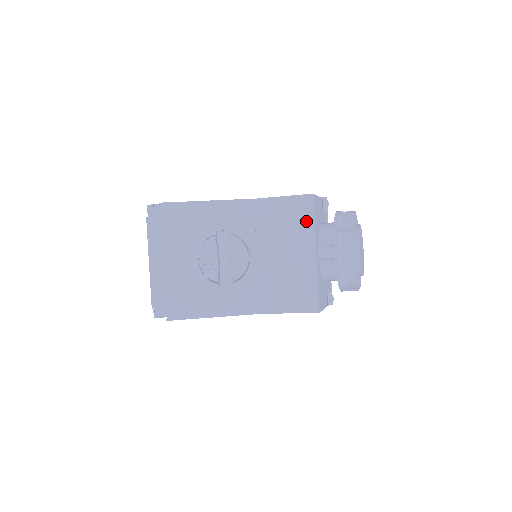
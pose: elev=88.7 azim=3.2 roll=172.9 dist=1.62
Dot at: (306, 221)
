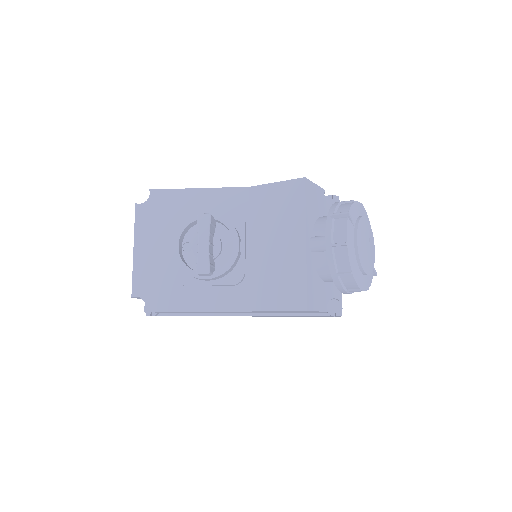
Dot at: (297, 207)
